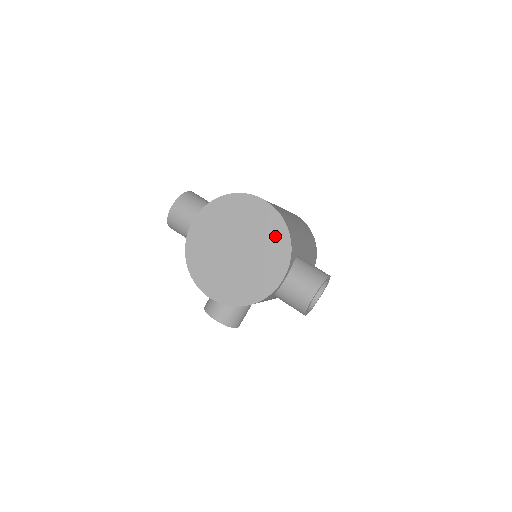
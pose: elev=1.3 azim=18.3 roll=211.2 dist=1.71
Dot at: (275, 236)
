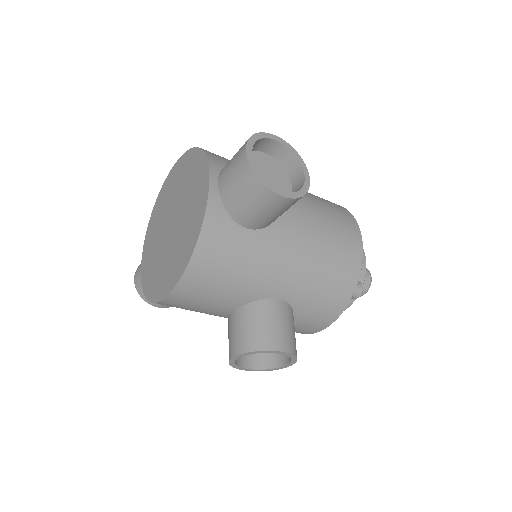
Dot at: (190, 167)
